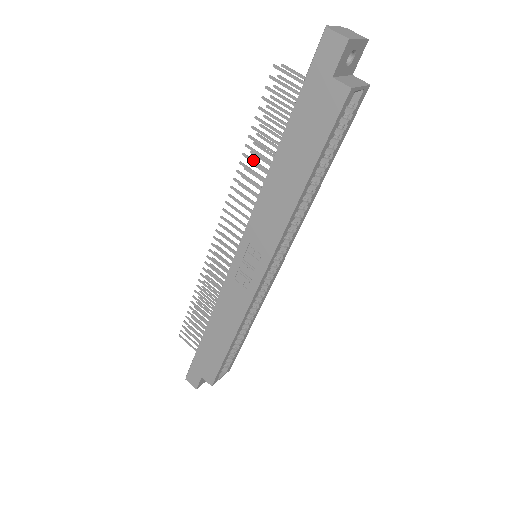
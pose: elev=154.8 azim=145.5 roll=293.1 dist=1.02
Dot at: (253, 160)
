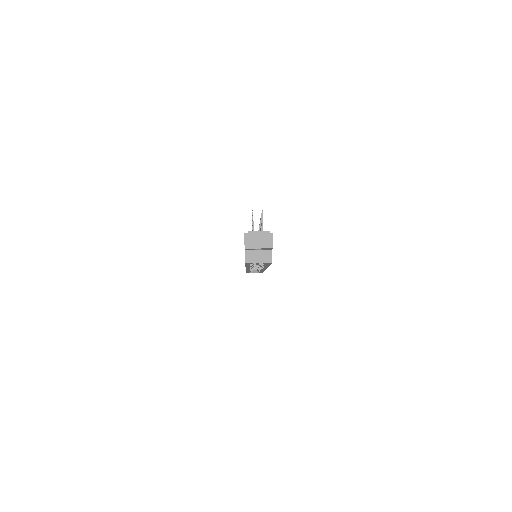
Dot at: occluded
